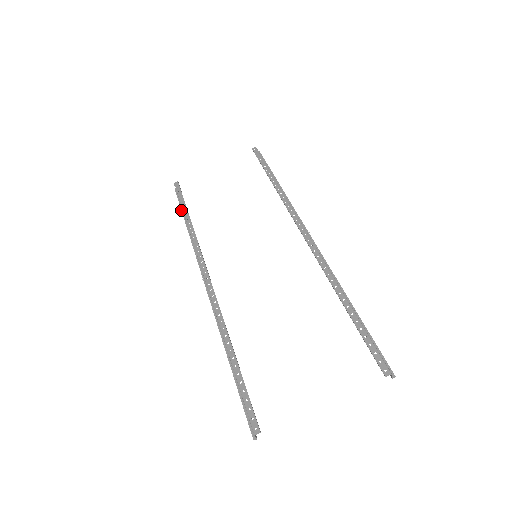
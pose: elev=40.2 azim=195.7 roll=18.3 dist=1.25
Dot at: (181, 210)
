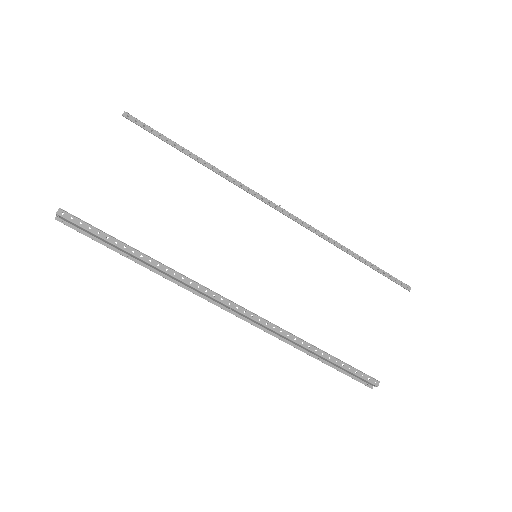
Dot at: occluded
